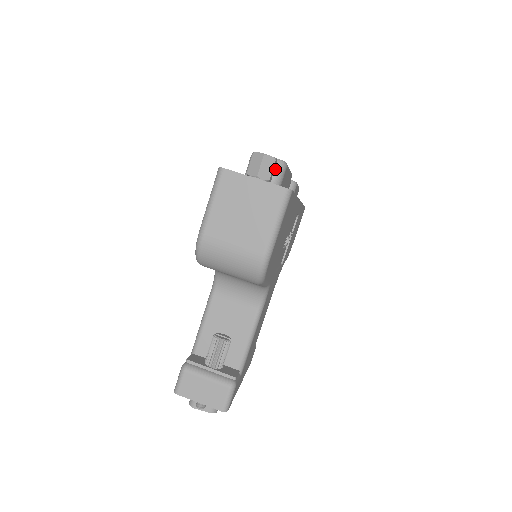
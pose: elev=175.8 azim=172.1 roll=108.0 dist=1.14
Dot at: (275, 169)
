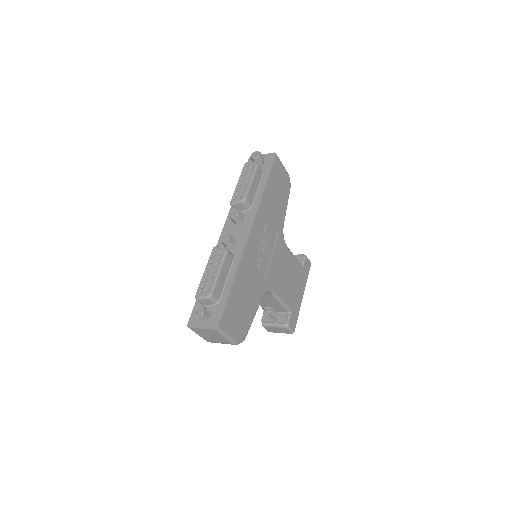
Dot at: (209, 300)
